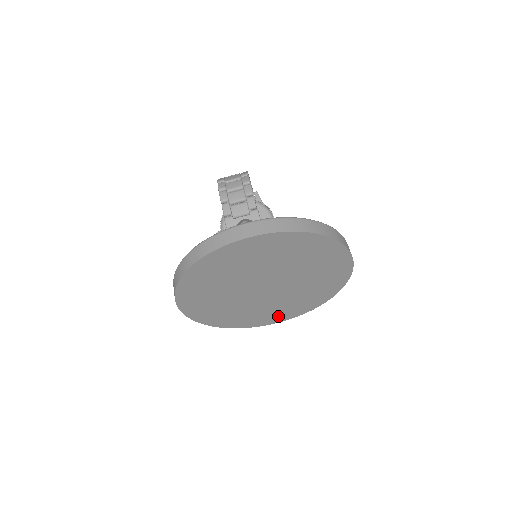
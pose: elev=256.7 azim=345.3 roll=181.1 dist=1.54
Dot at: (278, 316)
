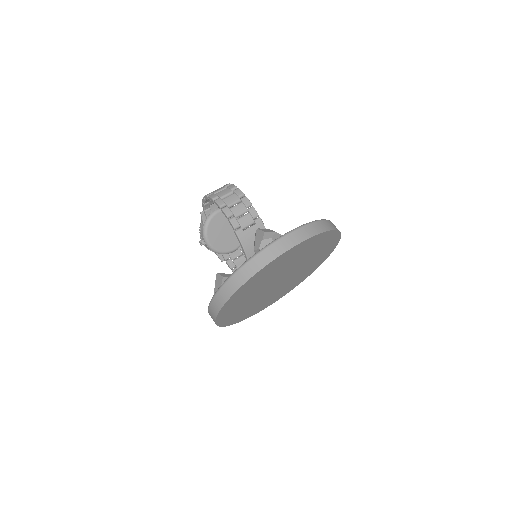
Dot at: (273, 300)
